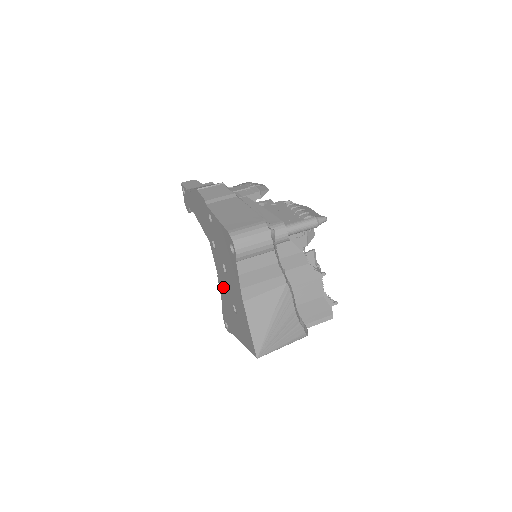
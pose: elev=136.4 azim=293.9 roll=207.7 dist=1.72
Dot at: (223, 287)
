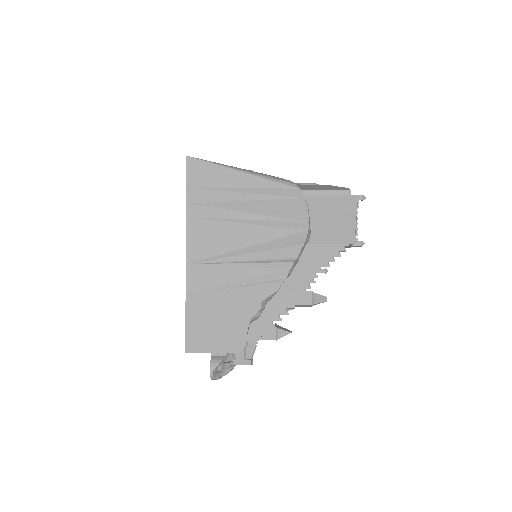
Dot at: occluded
